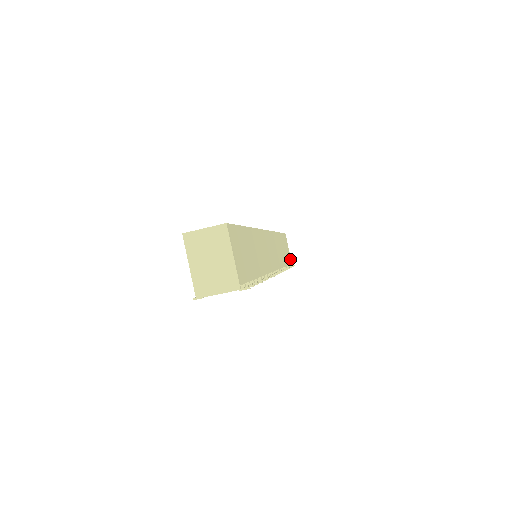
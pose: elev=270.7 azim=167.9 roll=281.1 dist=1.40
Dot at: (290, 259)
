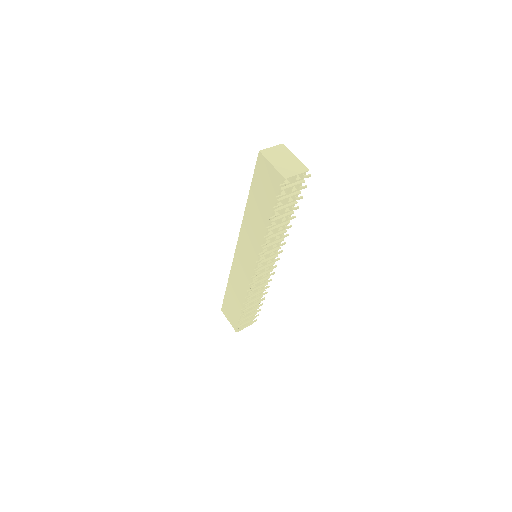
Dot at: occluded
